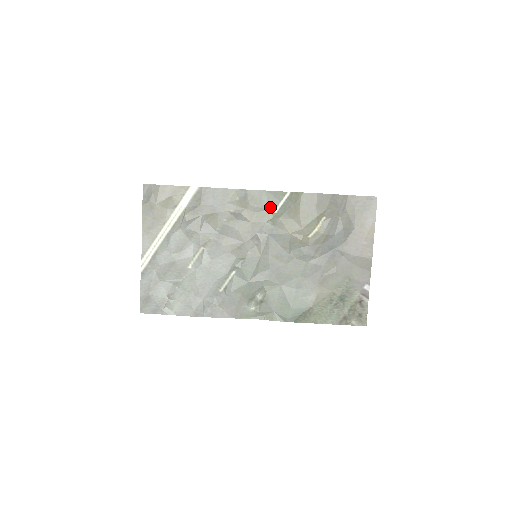
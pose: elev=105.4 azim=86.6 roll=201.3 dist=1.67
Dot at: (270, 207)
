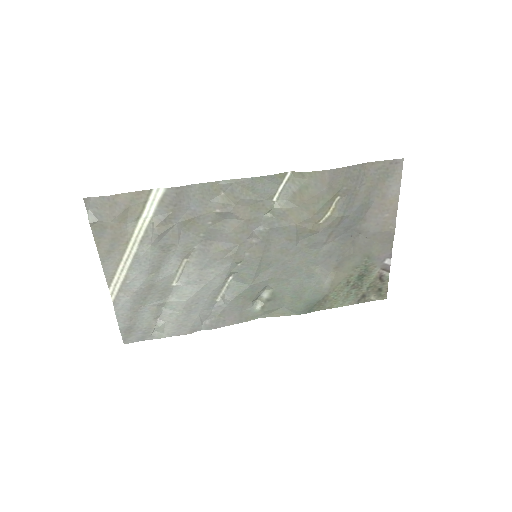
Dot at: (267, 196)
